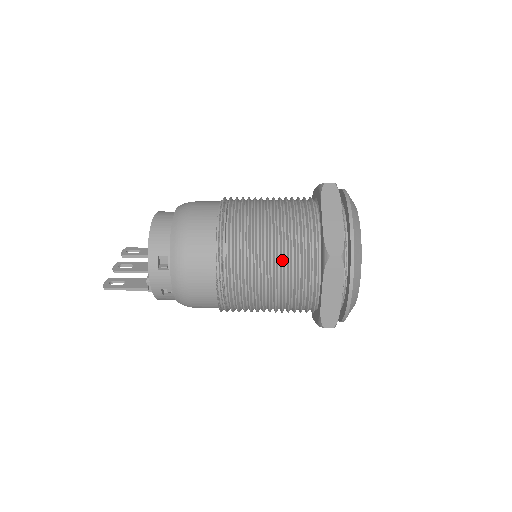
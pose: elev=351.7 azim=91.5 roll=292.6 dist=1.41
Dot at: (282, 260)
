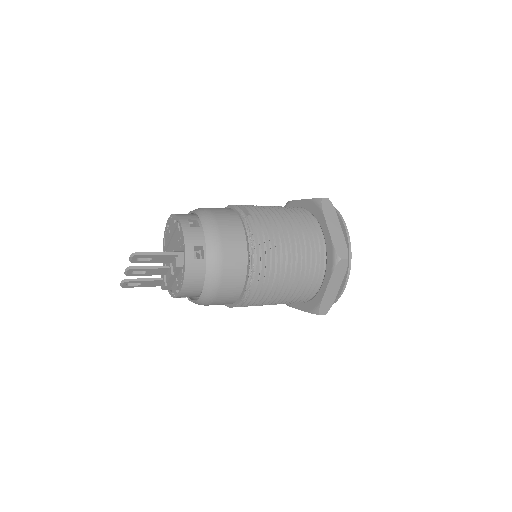
Dot at: (288, 214)
